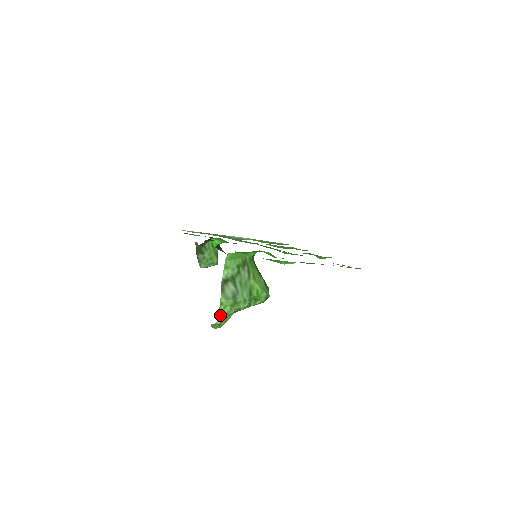
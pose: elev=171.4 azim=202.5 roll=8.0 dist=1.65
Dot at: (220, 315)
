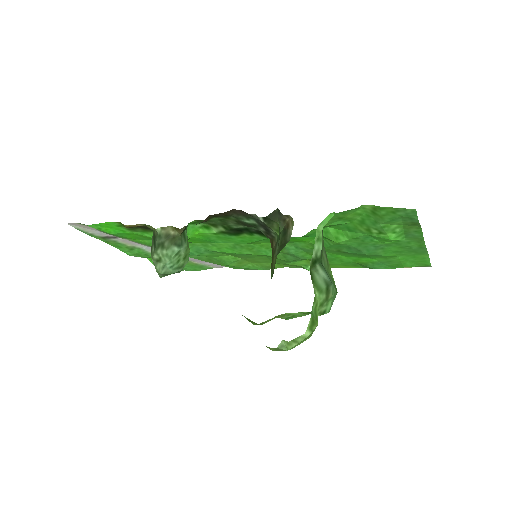
Dot at: (313, 319)
